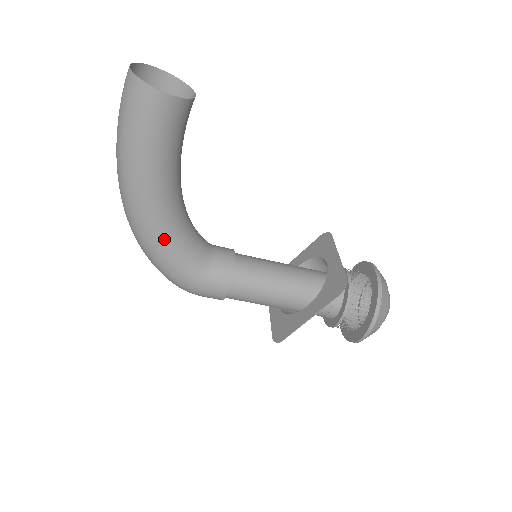
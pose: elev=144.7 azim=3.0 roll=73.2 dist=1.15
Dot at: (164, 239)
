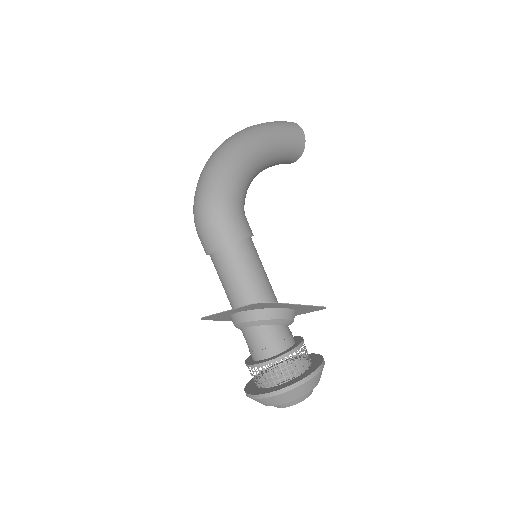
Dot at: (248, 167)
